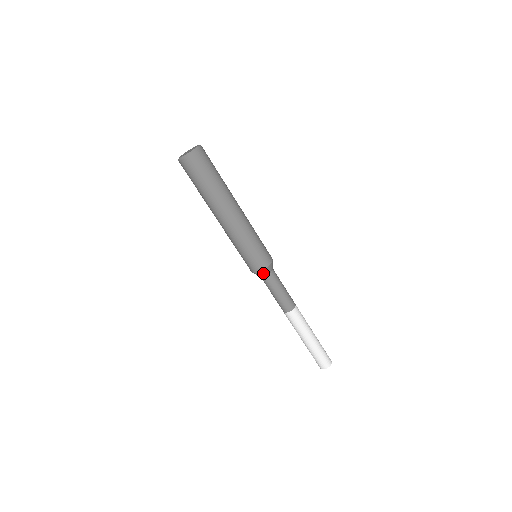
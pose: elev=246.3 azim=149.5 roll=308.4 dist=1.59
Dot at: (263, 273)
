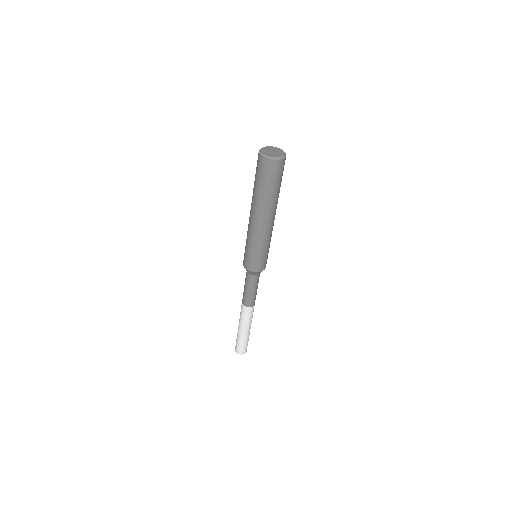
Dot at: (257, 273)
